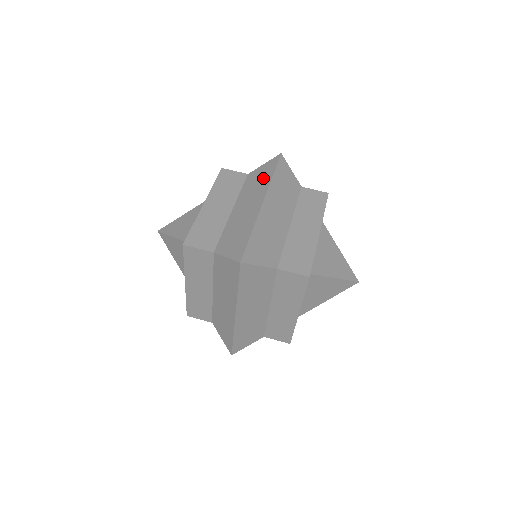
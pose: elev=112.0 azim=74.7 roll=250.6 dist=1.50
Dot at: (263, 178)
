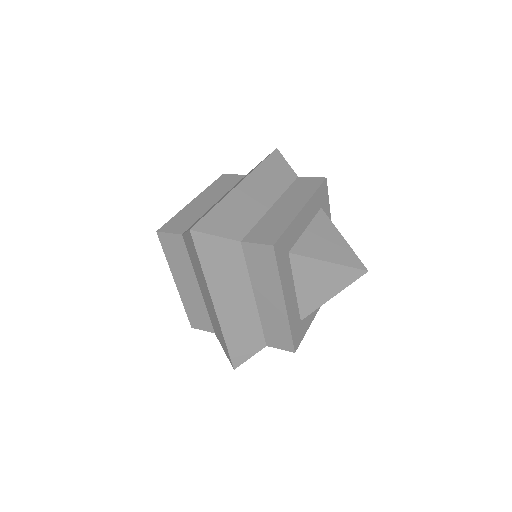
Dot at: occluded
